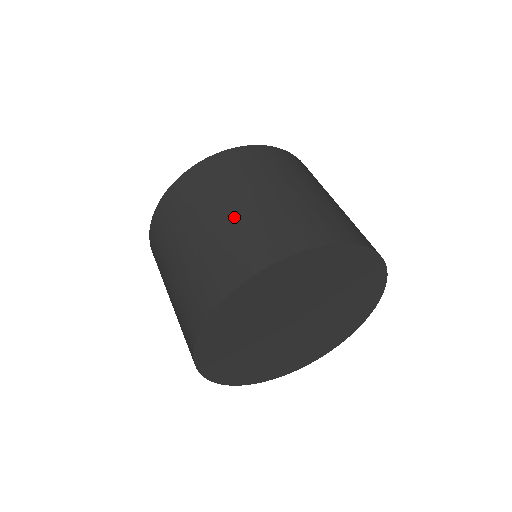
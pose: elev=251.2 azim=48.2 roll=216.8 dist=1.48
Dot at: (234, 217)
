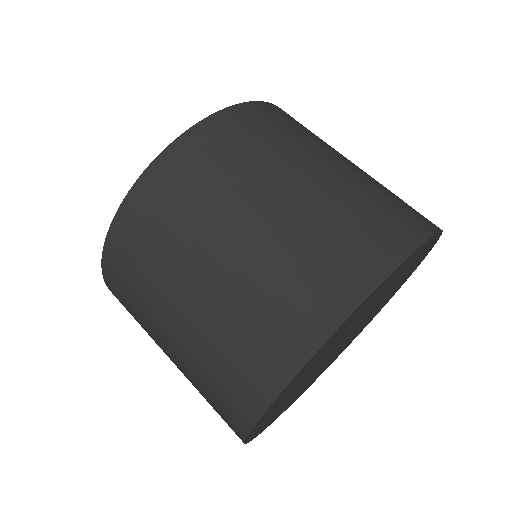
Dot at: (336, 180)
